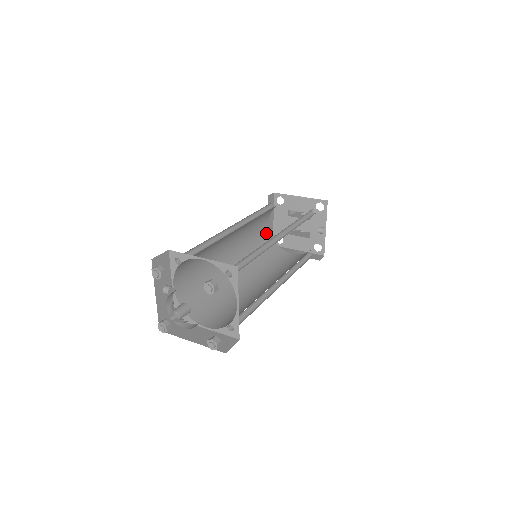
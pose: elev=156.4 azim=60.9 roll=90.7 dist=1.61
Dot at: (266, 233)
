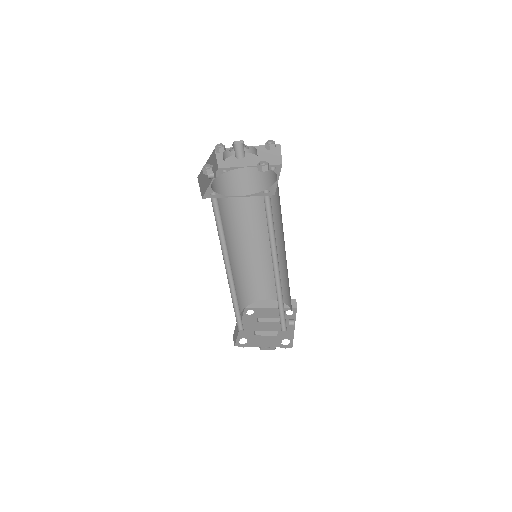
Dot at: occluded
